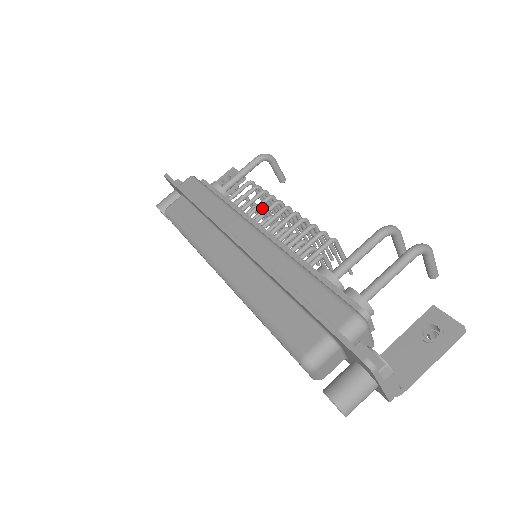
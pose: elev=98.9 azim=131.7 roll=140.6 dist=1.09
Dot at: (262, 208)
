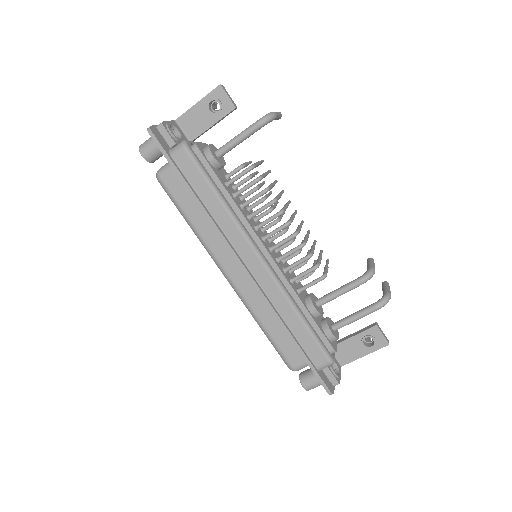
Dot at: (260, 187)
